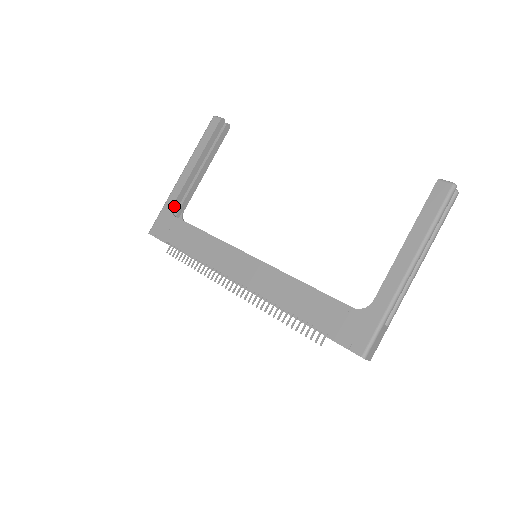
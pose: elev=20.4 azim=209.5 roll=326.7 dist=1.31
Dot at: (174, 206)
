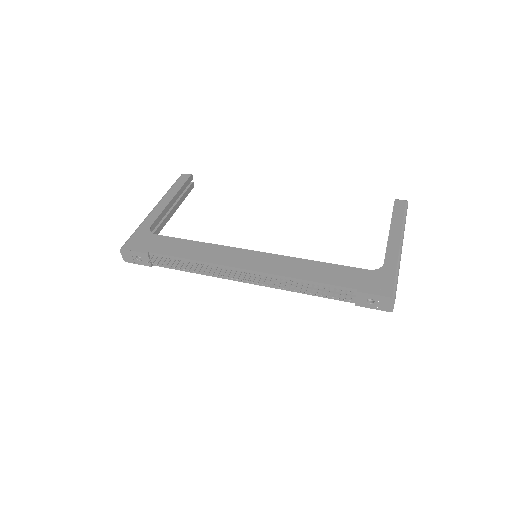
Dot at: (150, 229)
